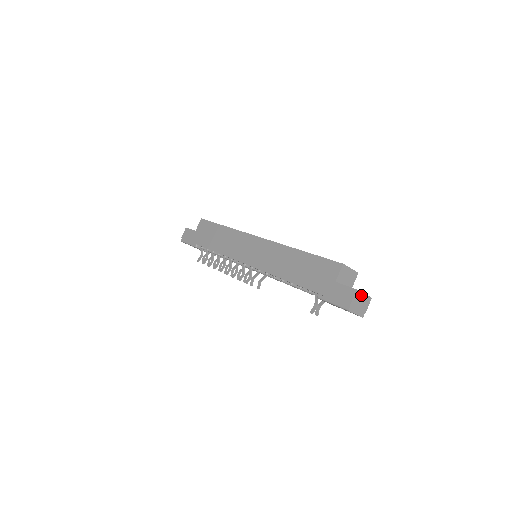
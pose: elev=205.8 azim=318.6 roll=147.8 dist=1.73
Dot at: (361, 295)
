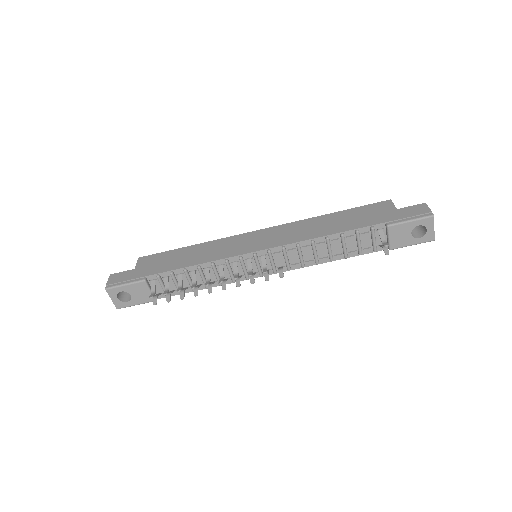
Dot at: occluded
